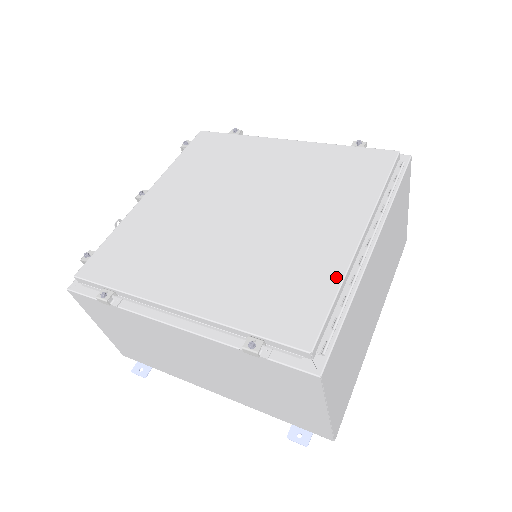
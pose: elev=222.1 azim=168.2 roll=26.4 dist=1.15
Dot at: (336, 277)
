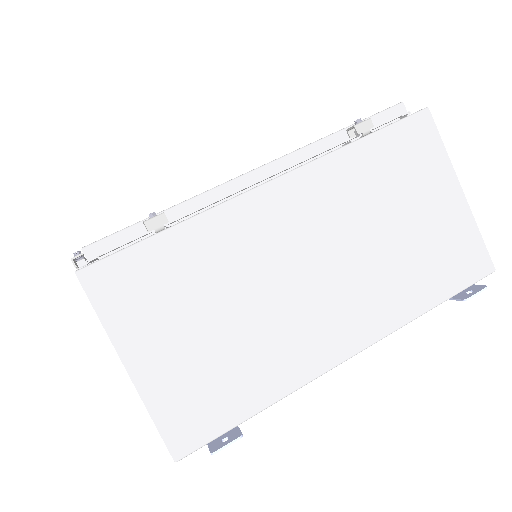
Dot at: occluded
